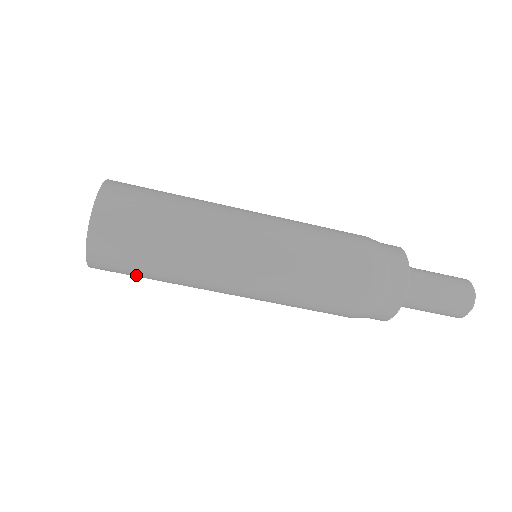
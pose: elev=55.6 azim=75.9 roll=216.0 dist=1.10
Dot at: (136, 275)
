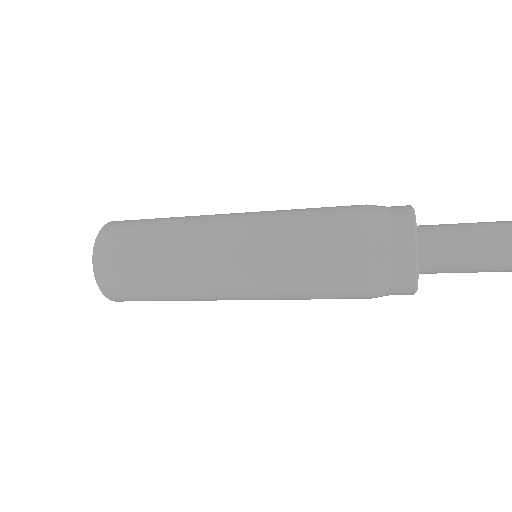
Dot at: (147, 299)
